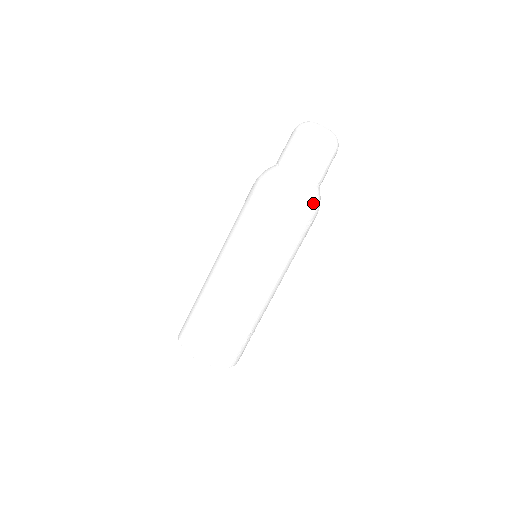
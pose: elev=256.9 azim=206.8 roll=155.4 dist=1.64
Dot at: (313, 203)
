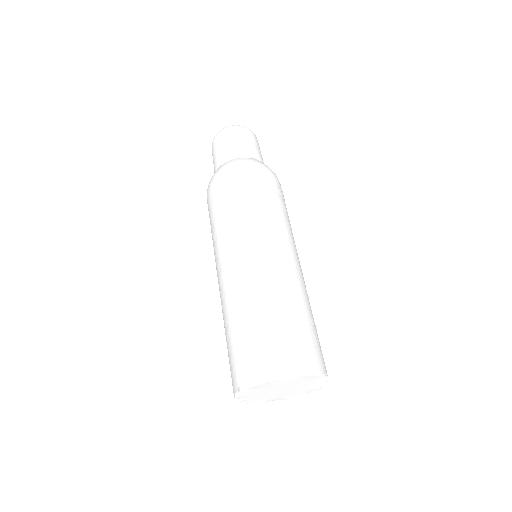
Dot at: (270, 170)
